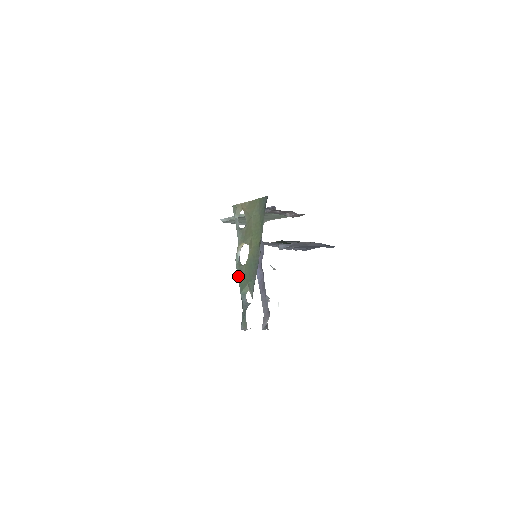
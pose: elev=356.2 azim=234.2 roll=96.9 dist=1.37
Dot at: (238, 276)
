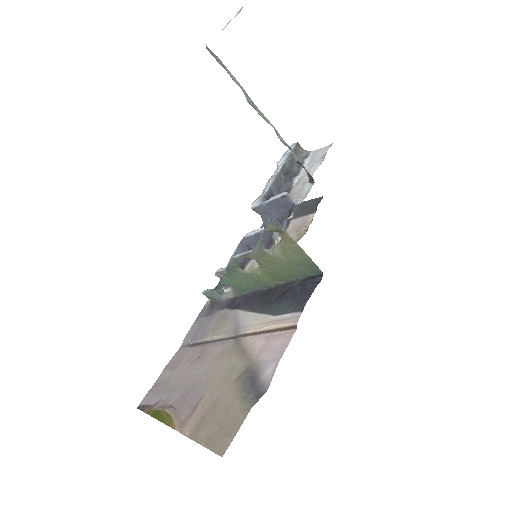
Dot at: (227, 272)
